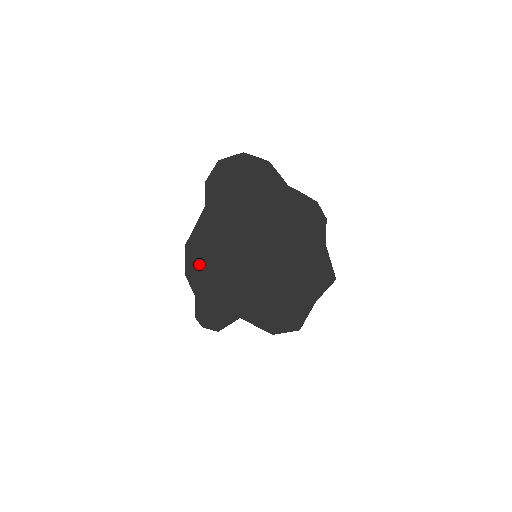
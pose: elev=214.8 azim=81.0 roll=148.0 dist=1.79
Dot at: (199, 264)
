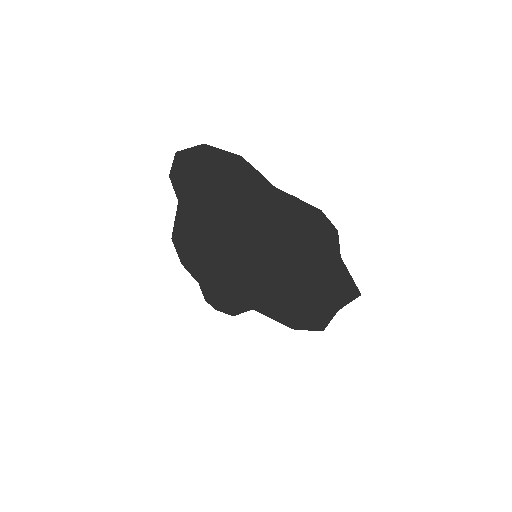
Dot at: (193, 257)
